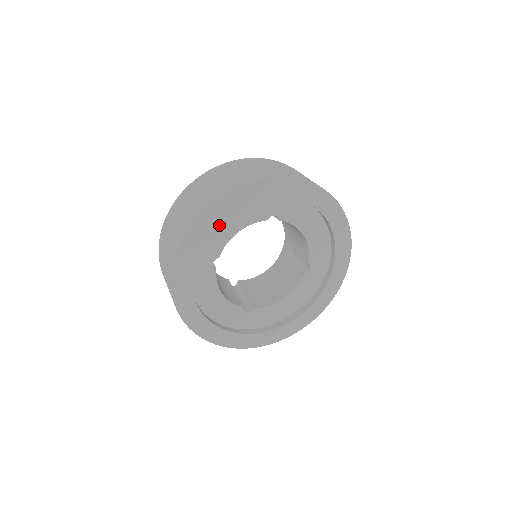
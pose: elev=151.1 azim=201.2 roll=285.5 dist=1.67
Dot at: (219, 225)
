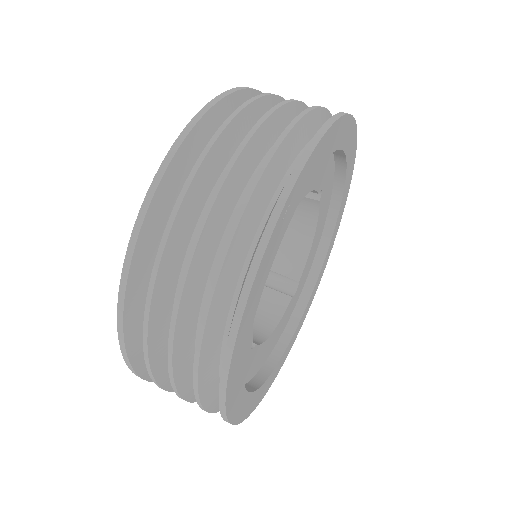
Dot at: occluded
